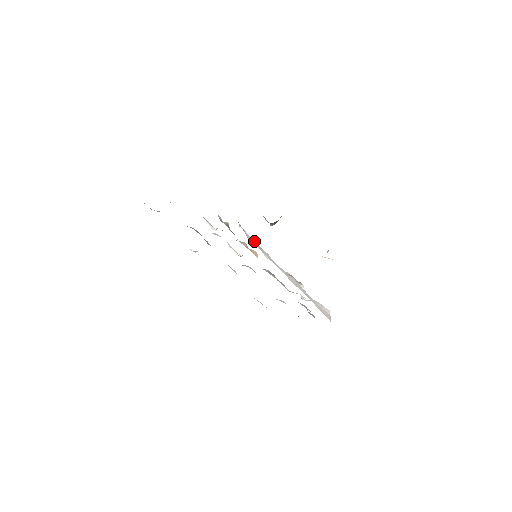
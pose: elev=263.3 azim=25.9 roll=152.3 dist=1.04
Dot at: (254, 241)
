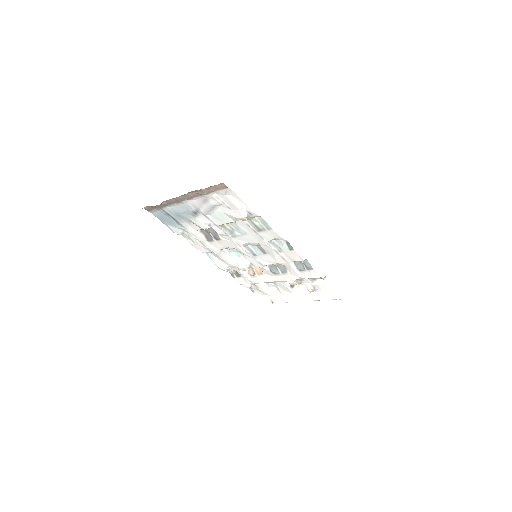
Dot at: (265, 295)
